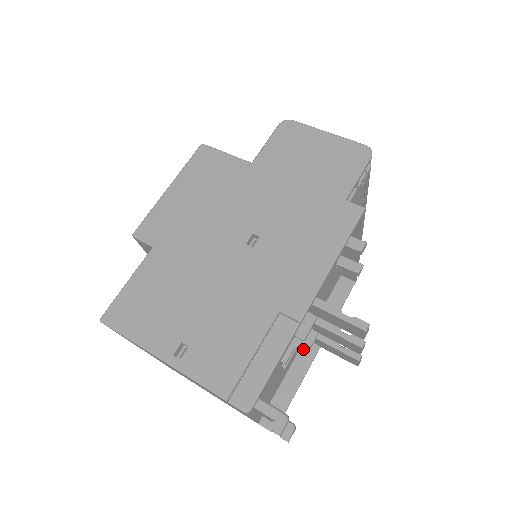
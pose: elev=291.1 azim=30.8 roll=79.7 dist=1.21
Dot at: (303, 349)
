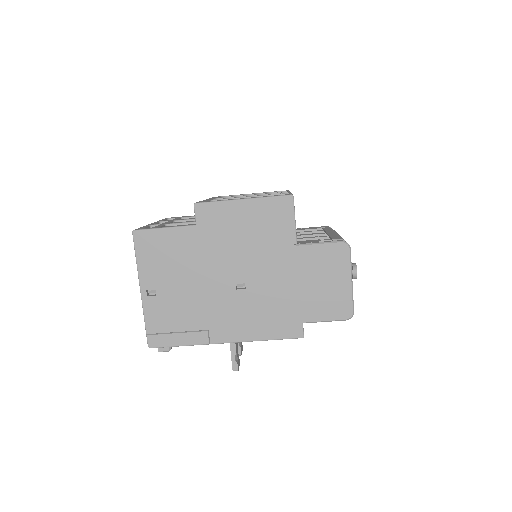
Dot at: occluded
